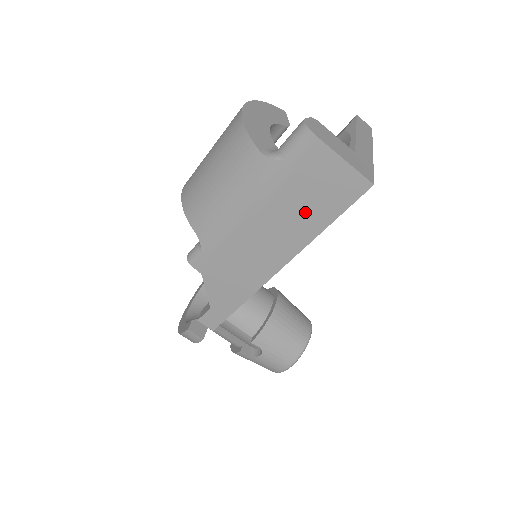
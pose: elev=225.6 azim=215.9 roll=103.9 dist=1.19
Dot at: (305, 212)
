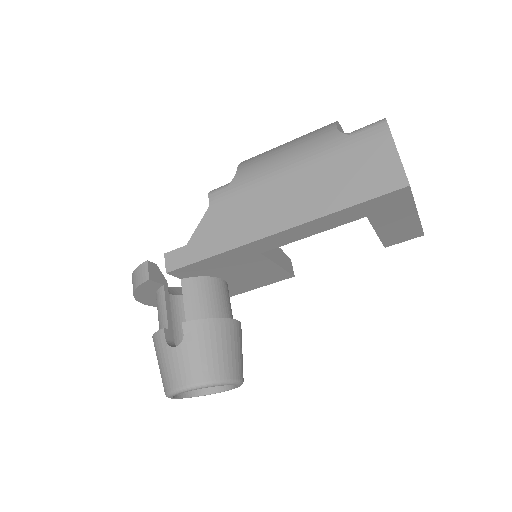
Dot at: (336, 186)
